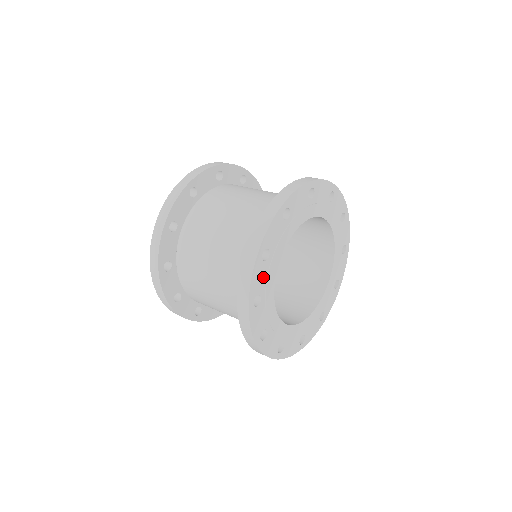
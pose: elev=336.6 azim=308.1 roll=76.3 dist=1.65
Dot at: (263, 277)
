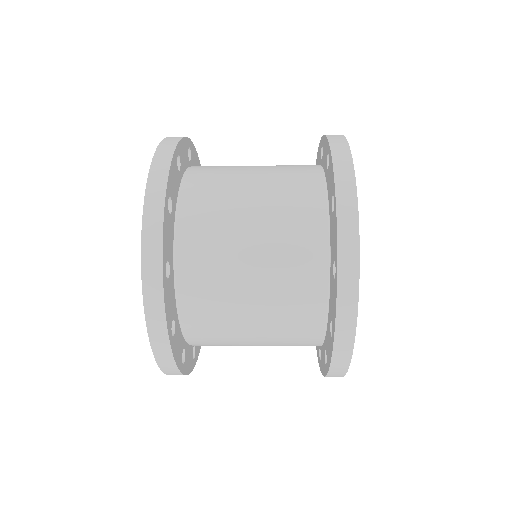
Dot at: occluded
